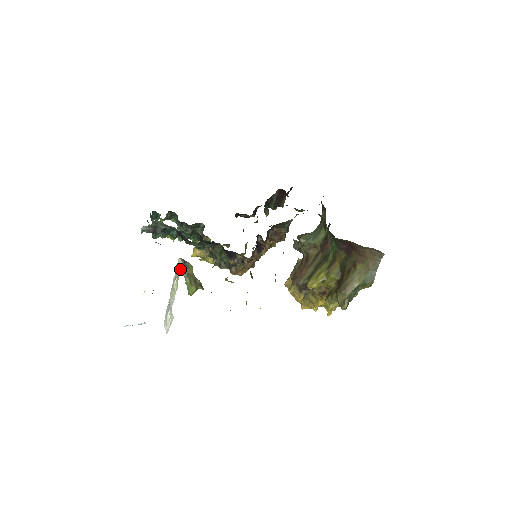
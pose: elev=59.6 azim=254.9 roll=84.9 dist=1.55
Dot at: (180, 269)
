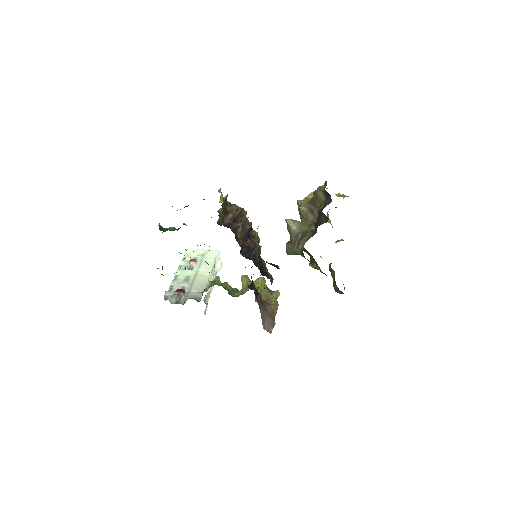
Dot at: occluded
